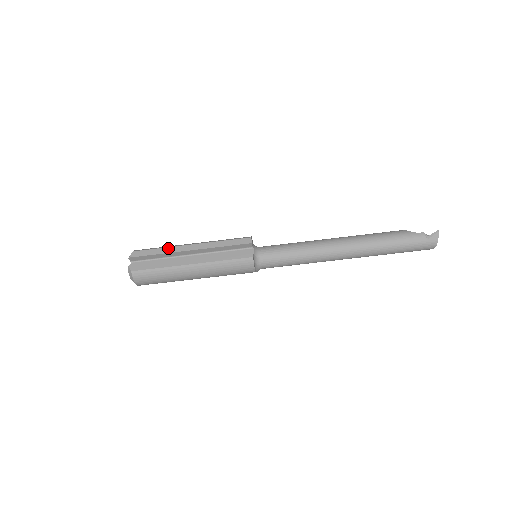
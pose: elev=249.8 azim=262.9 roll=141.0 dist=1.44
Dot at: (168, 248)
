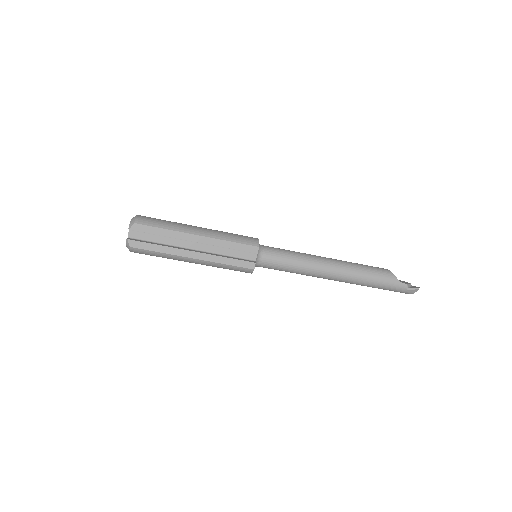
Dot at: (173, 232)
